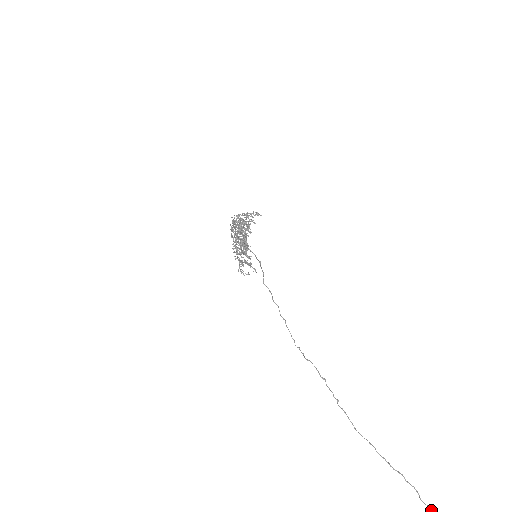
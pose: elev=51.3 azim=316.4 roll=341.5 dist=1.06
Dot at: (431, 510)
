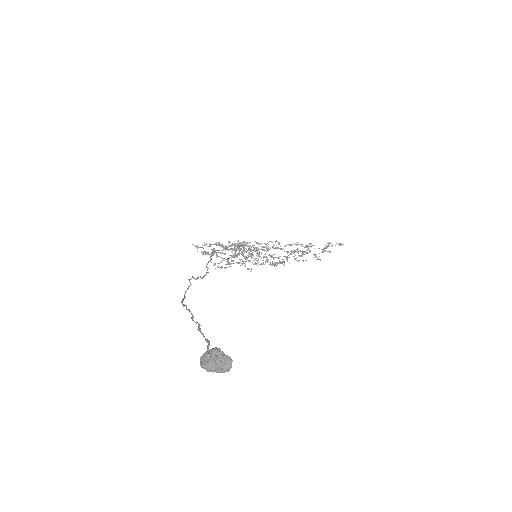
Dot at: (199, 325)
